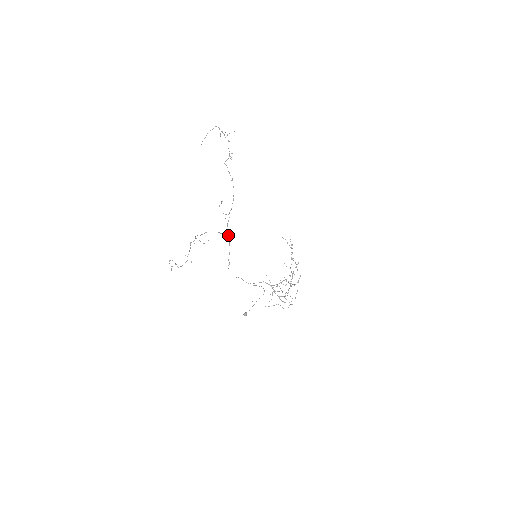
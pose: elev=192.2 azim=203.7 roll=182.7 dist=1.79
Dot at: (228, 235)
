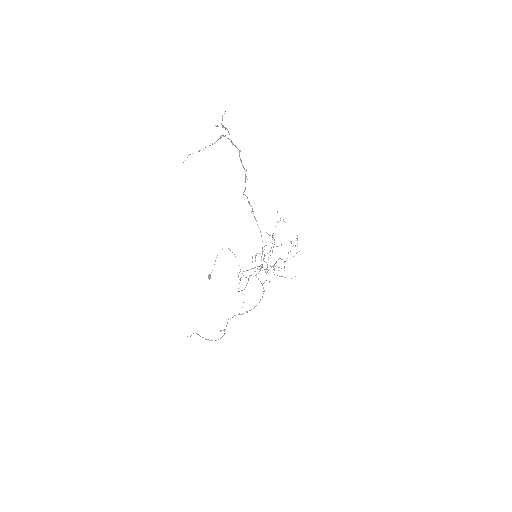
Dot at: occluded
